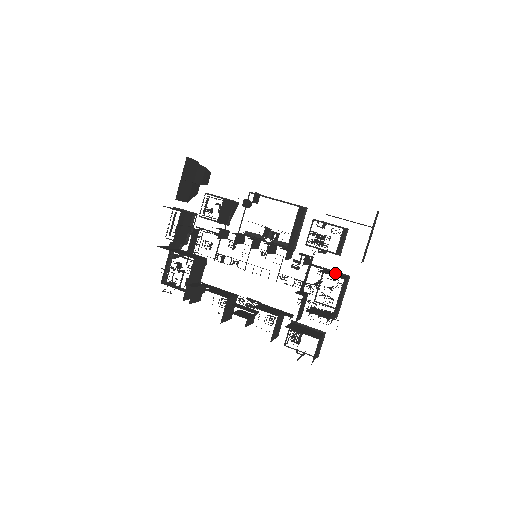
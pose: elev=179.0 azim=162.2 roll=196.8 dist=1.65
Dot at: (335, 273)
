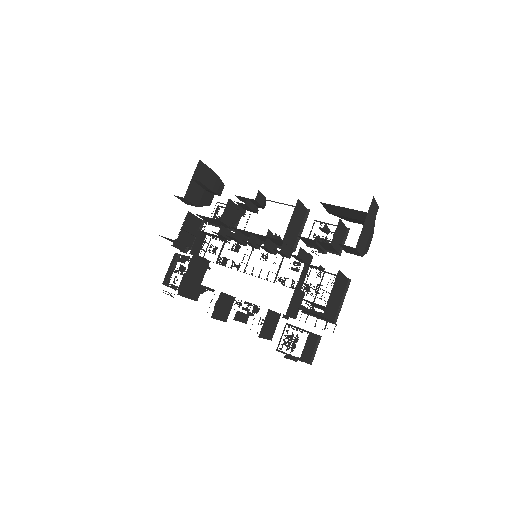
Dot at: occluded
